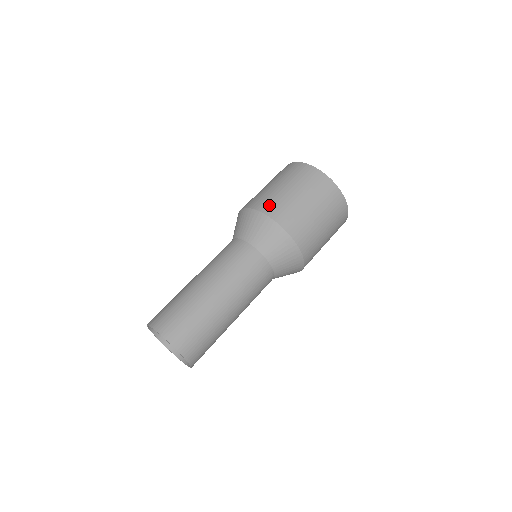
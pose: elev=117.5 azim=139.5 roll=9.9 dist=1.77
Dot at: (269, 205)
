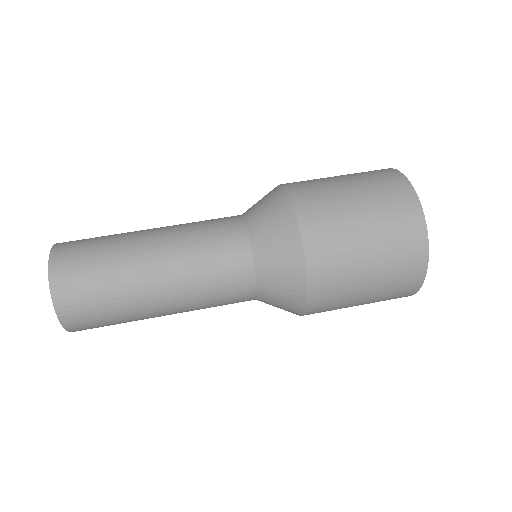
Dot at: occluded
